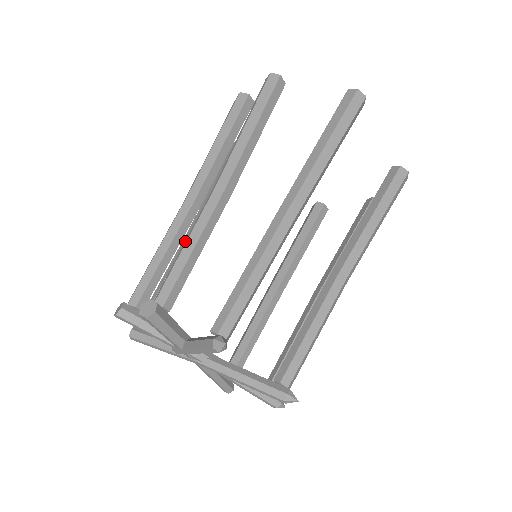
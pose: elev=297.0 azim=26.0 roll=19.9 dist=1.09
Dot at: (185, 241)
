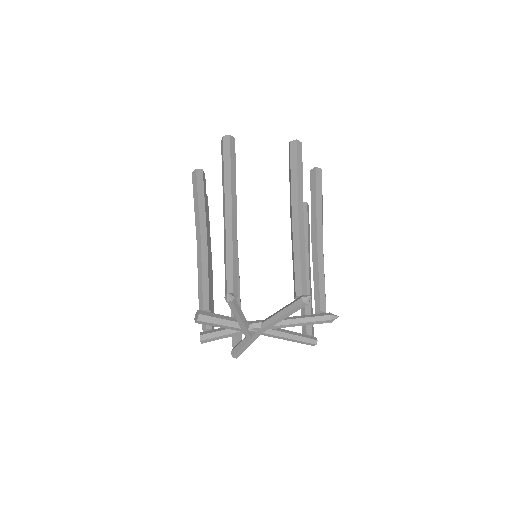
Dot at: occluded
